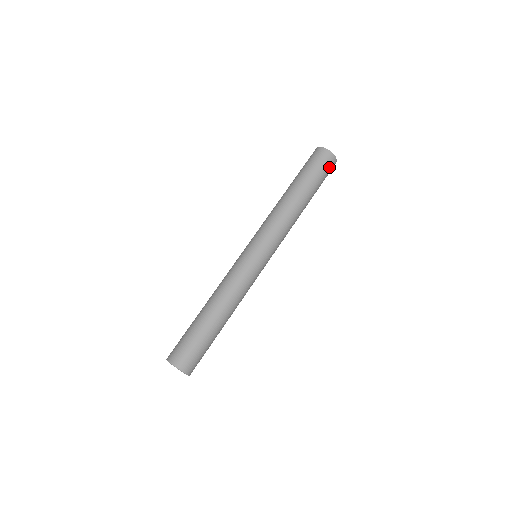
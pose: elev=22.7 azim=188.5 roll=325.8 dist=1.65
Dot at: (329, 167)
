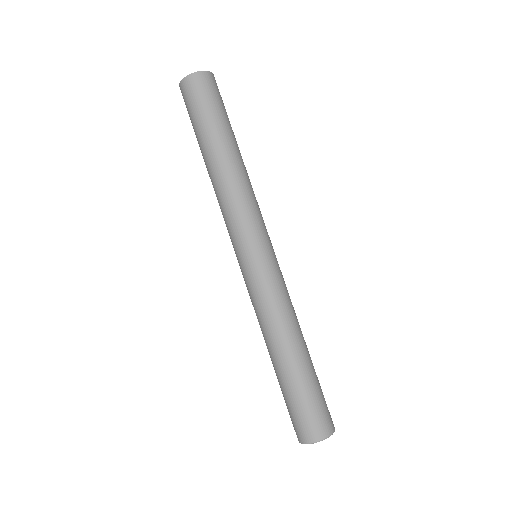
Dot at: (214, 89)
